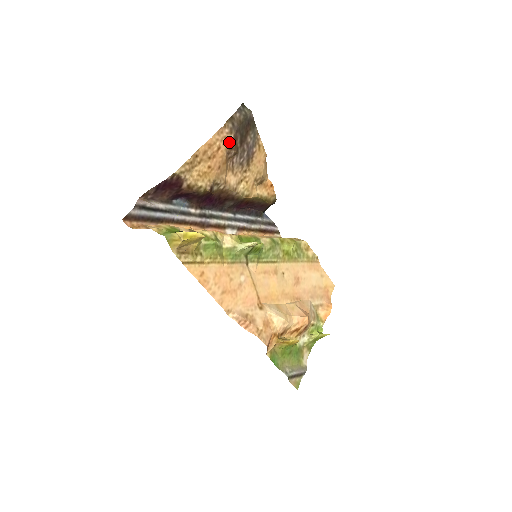
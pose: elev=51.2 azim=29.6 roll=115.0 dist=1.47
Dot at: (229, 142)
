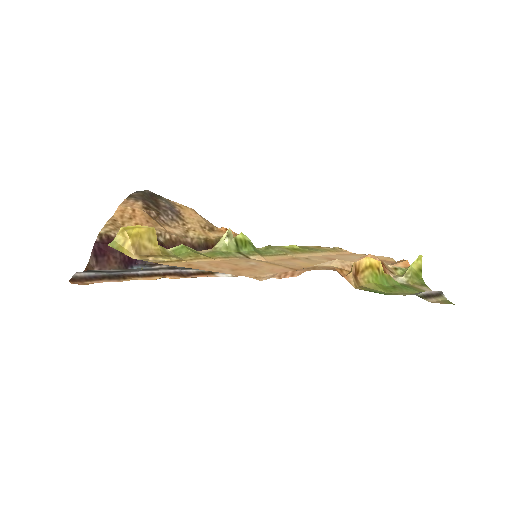
Dot at: (141, 206)
